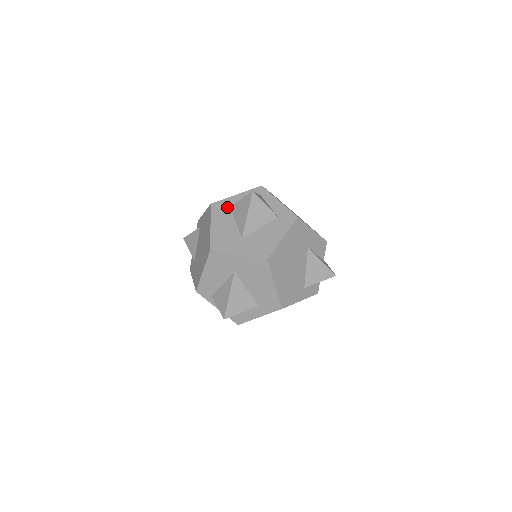
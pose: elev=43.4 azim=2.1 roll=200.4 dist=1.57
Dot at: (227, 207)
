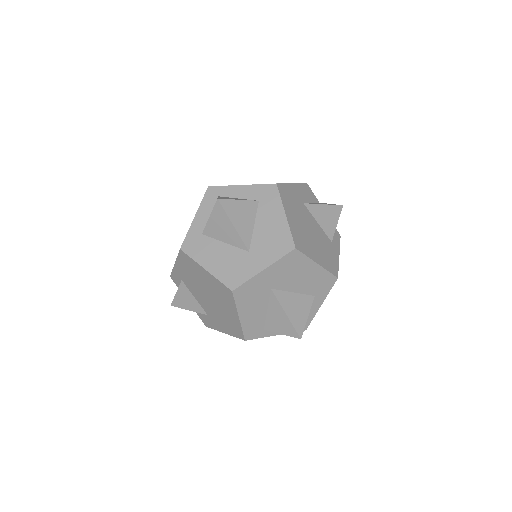
Dot at: (200, 237)
